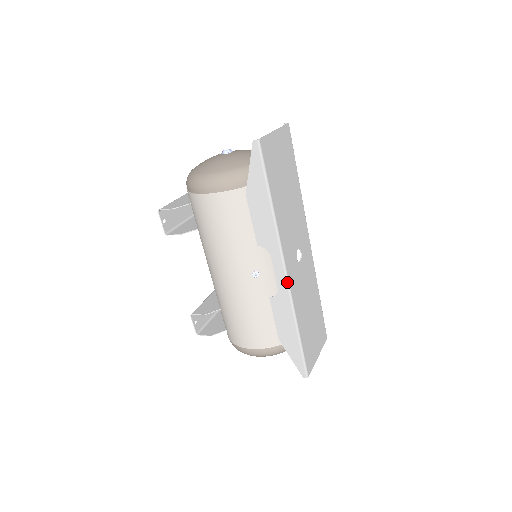
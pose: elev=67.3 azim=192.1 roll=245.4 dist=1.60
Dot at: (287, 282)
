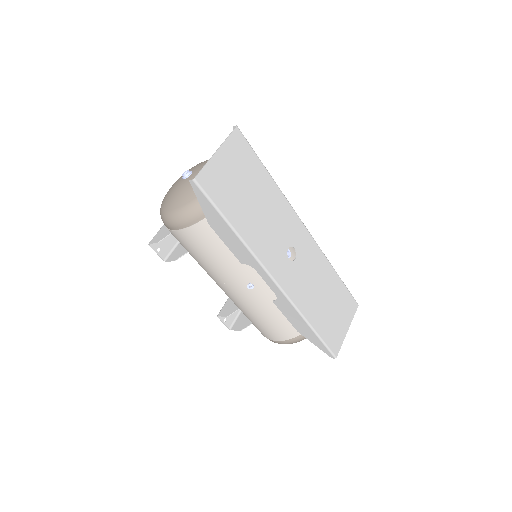
Dot at: (280, 290)
